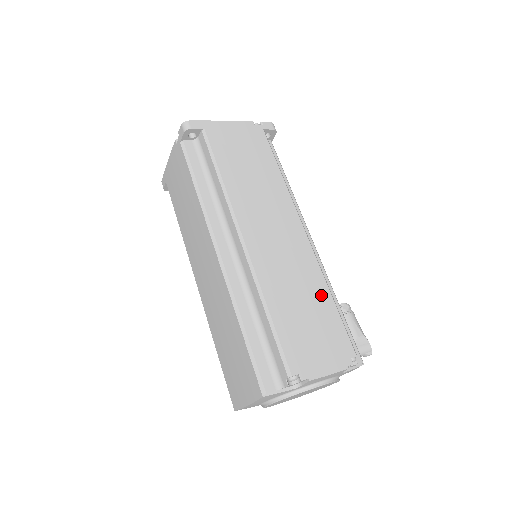
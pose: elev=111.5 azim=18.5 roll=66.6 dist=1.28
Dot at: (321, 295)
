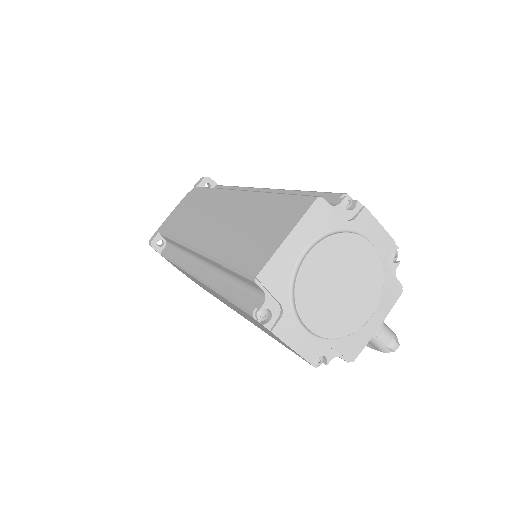
Dot at: occluded
